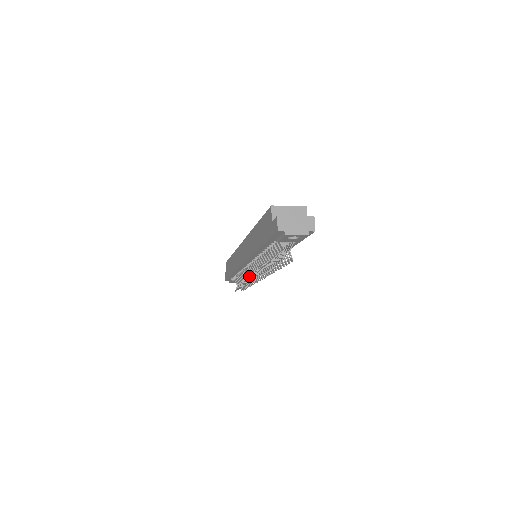
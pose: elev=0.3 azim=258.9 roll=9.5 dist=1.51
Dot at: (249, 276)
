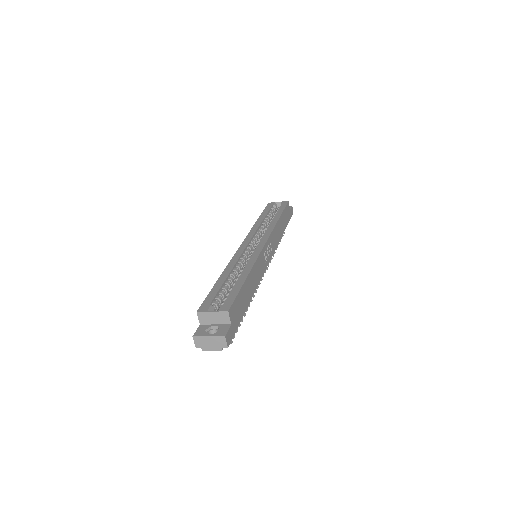
Dot at: occluded
